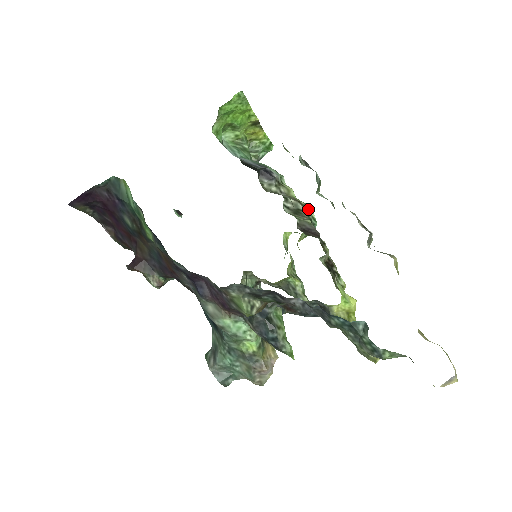
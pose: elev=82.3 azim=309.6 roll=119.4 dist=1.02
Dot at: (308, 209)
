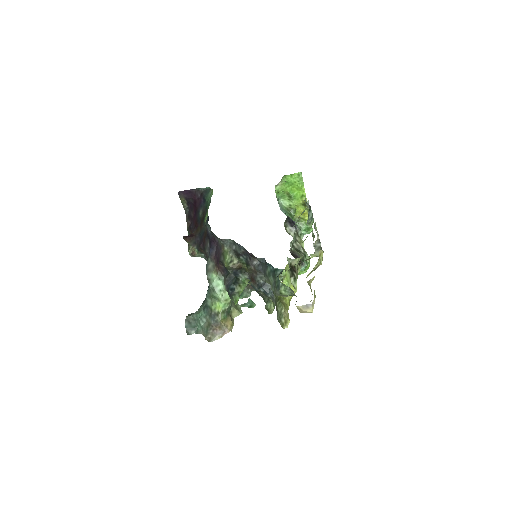
Dot at: (306, 254)
